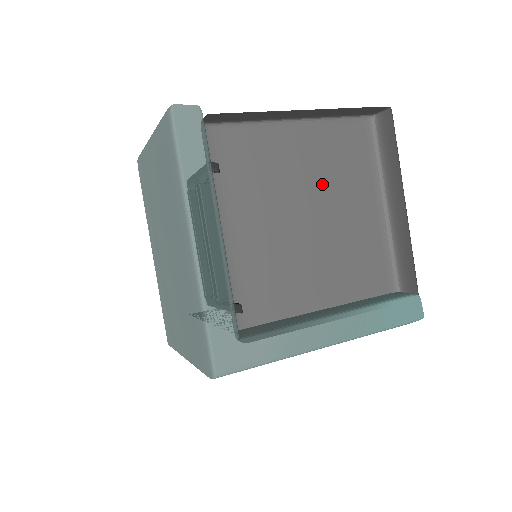
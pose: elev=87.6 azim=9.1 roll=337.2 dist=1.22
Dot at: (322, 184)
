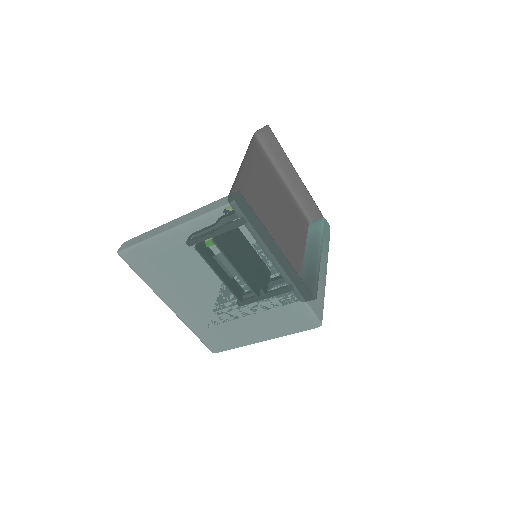
Dot at: (266, 191)
